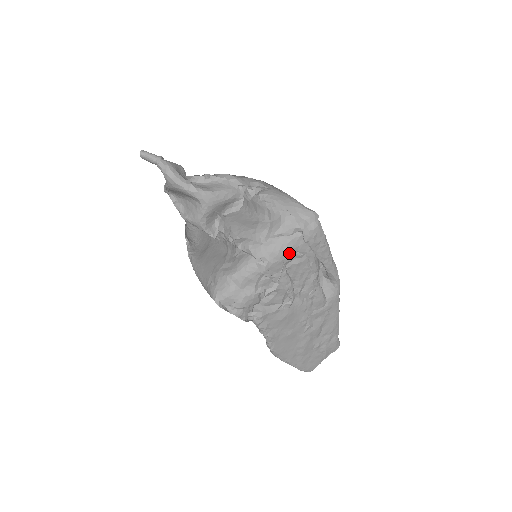
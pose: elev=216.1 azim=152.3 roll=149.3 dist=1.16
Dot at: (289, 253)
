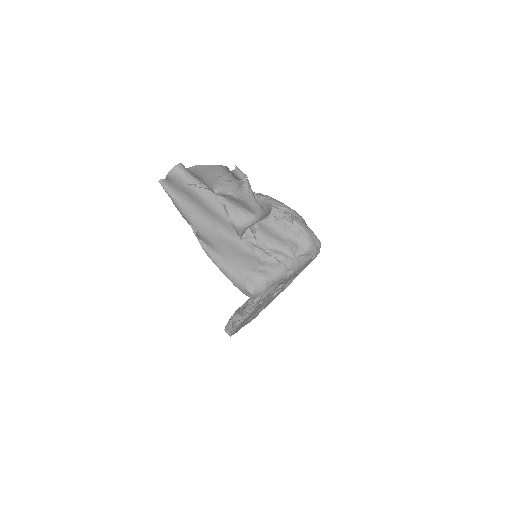
Dot at: occluded
